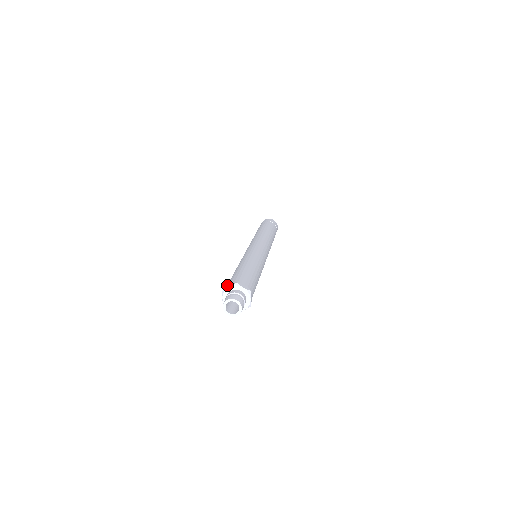
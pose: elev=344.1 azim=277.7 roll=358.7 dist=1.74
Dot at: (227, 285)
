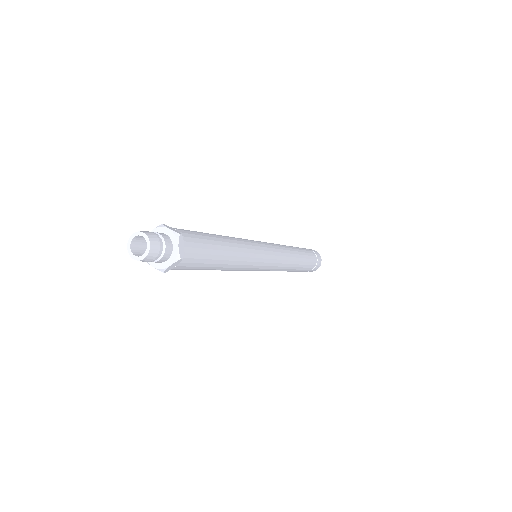
Dot at: occluded
